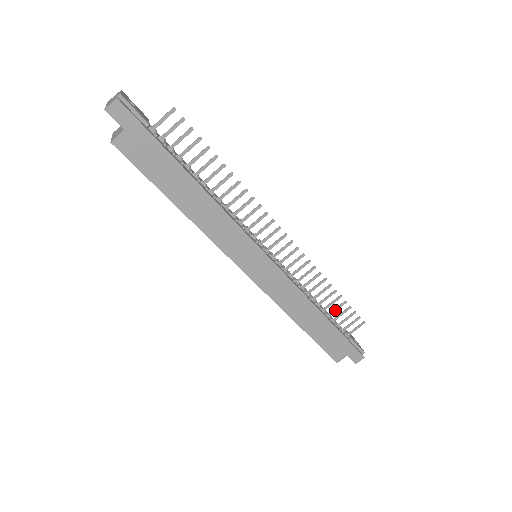
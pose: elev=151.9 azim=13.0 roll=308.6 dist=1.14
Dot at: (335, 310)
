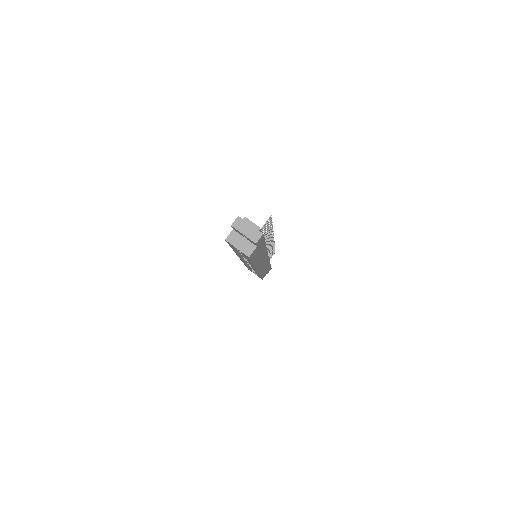
Dot at: occluded
